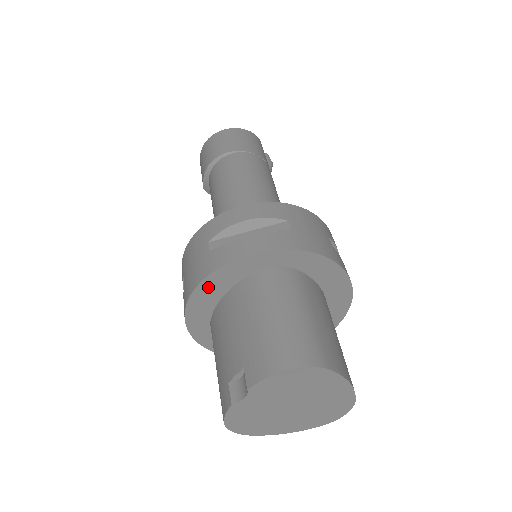
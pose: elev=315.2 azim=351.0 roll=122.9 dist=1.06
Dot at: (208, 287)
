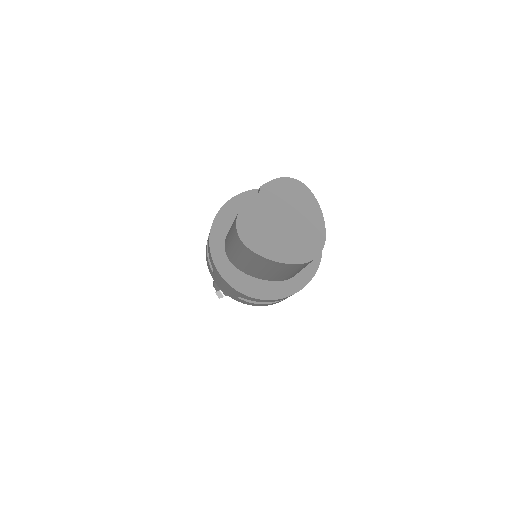
Dot at: (235, 204)
